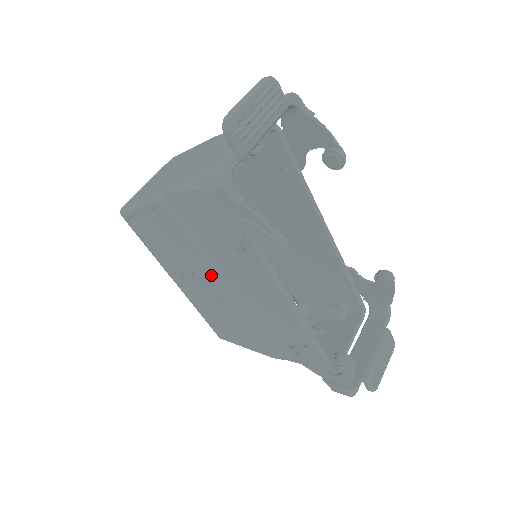
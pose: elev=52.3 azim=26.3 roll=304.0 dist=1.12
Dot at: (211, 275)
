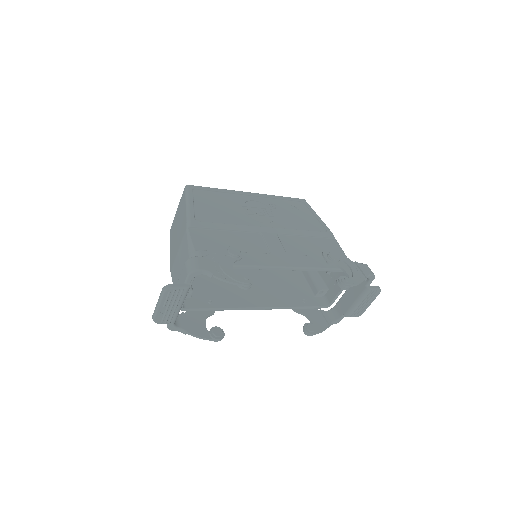
Dot at: occluded
